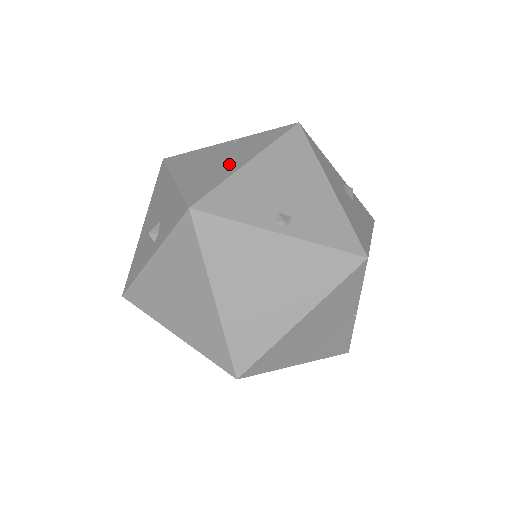
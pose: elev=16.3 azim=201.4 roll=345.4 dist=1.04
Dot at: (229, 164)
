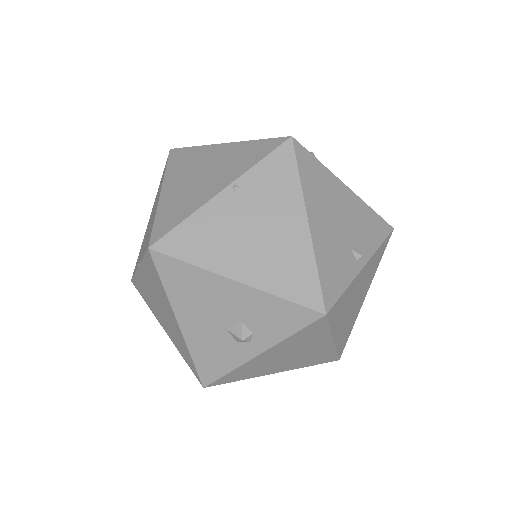
Dot at: (287, 234)
